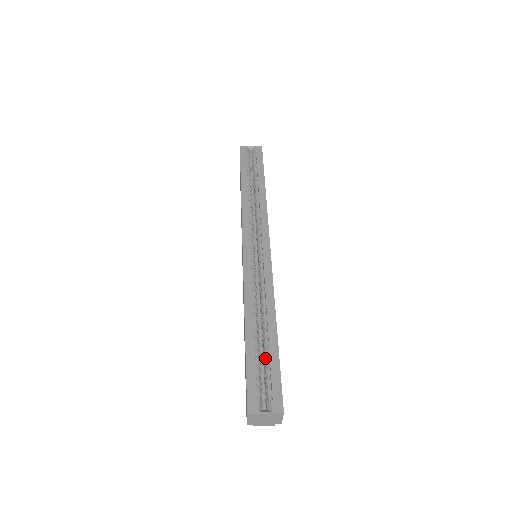
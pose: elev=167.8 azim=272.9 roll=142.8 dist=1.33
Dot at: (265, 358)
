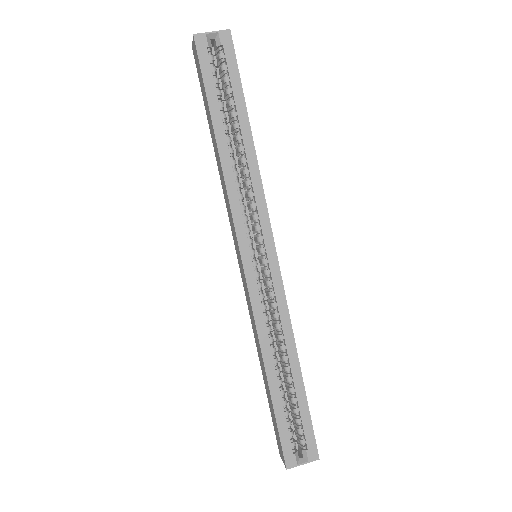
Dot at: (292, 403)
